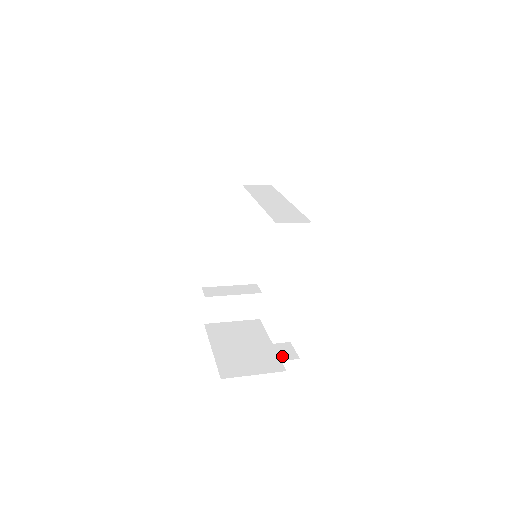
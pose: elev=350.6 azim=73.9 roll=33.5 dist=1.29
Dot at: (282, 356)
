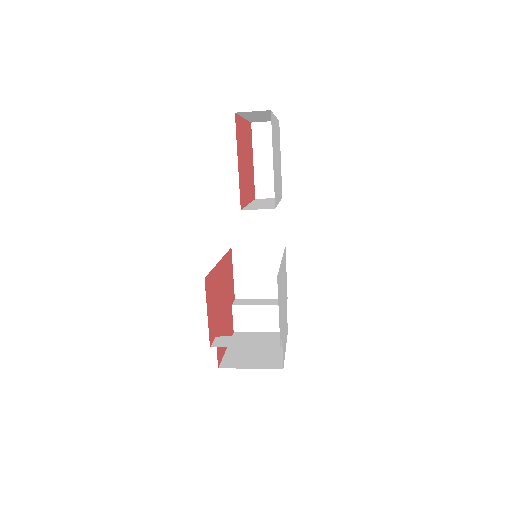
Dot at: (265, 344)
